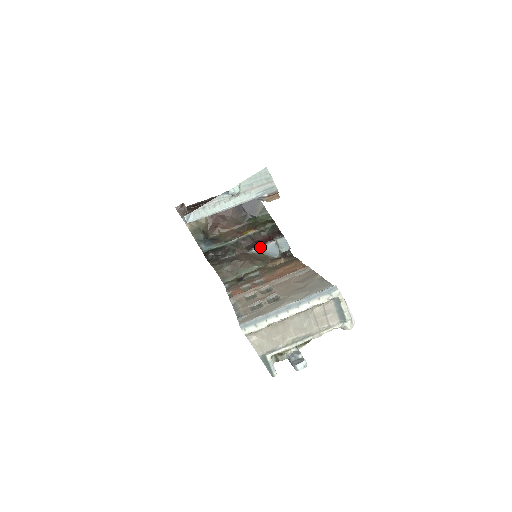
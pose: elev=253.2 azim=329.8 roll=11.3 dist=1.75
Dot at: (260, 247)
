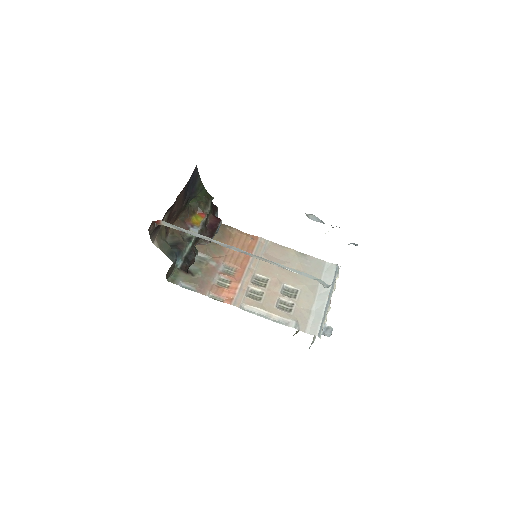
Dot at: (215, 233)
